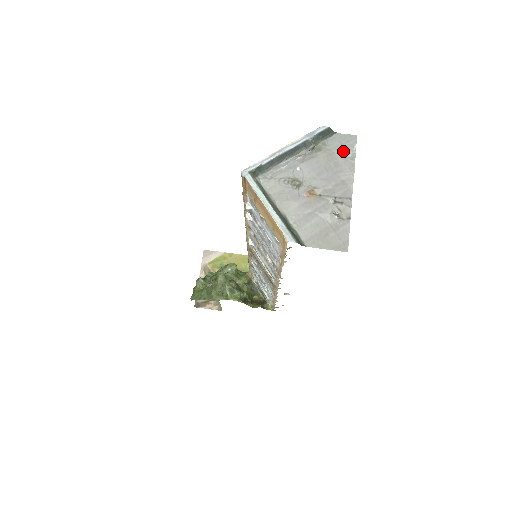
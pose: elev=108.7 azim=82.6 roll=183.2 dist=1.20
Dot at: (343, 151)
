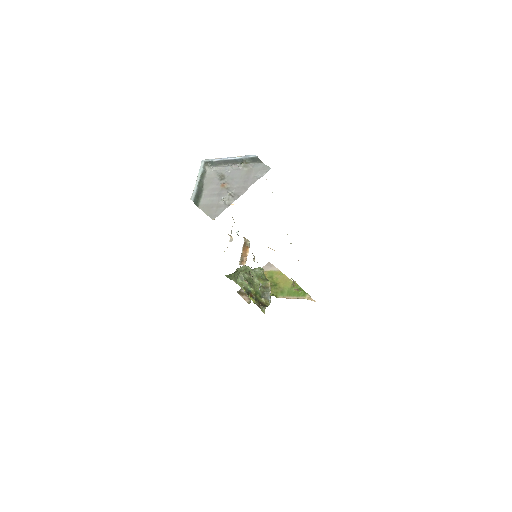
Dot at: (257, 173)
